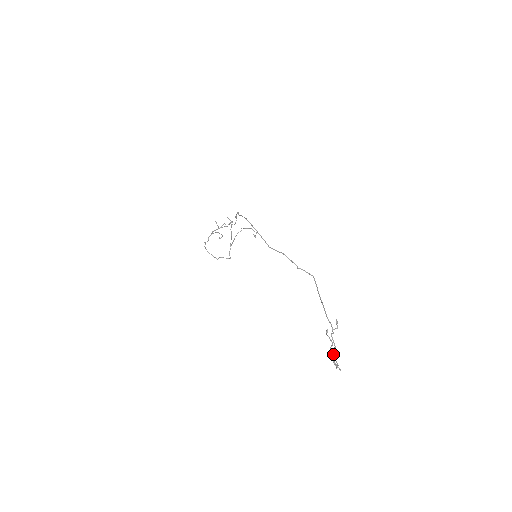
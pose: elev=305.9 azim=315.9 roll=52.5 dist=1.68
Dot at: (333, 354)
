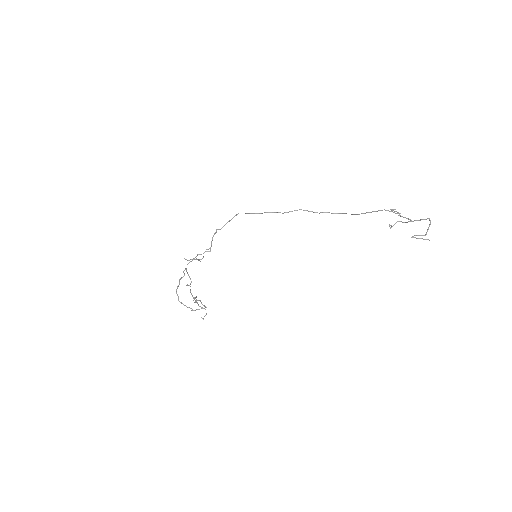
Dot at: (416, 220)
